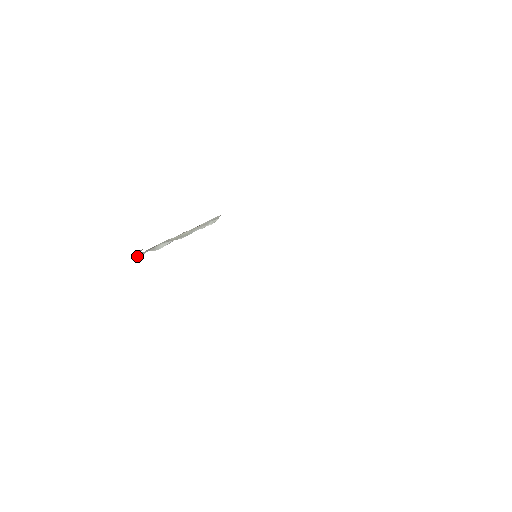
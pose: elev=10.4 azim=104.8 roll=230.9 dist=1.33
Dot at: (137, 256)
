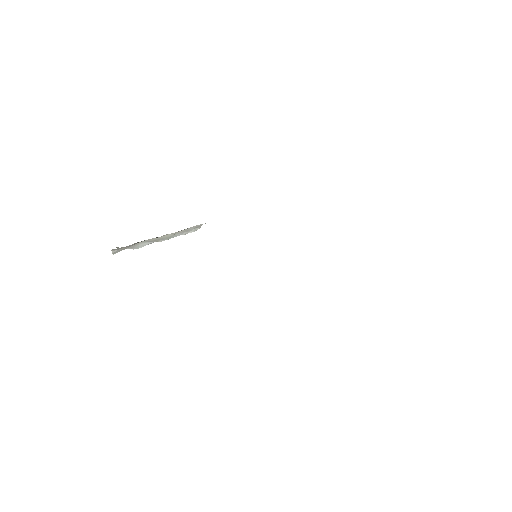
Dot at: (114, 252)
